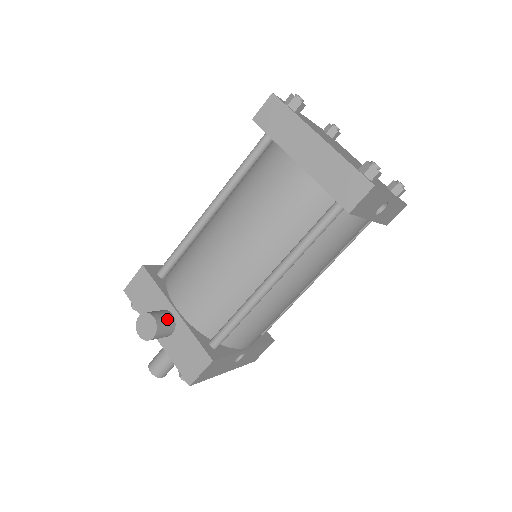
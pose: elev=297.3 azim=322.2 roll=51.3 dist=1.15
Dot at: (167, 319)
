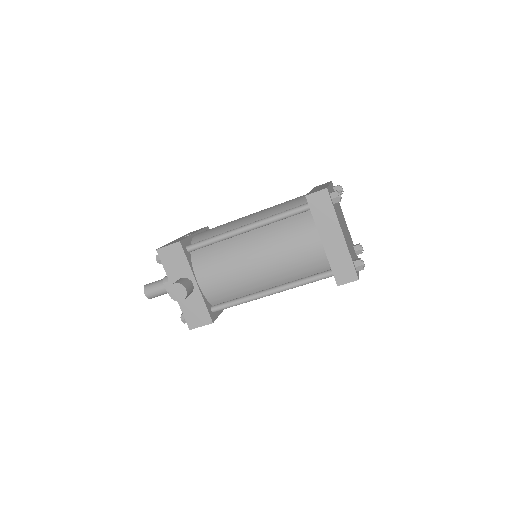
Dot at: (191, 289)
